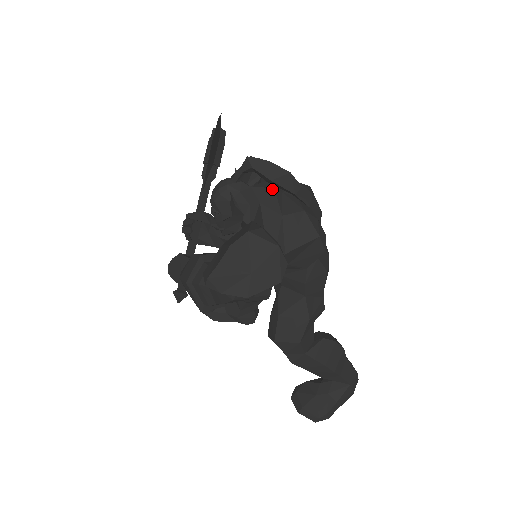
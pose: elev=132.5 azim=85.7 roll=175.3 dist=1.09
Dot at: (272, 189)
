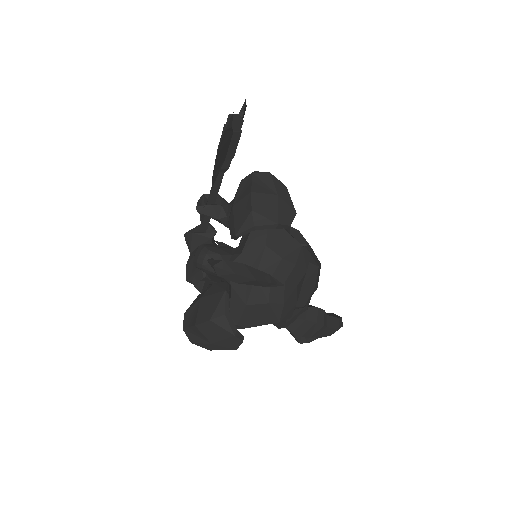
Dot at: occluded
